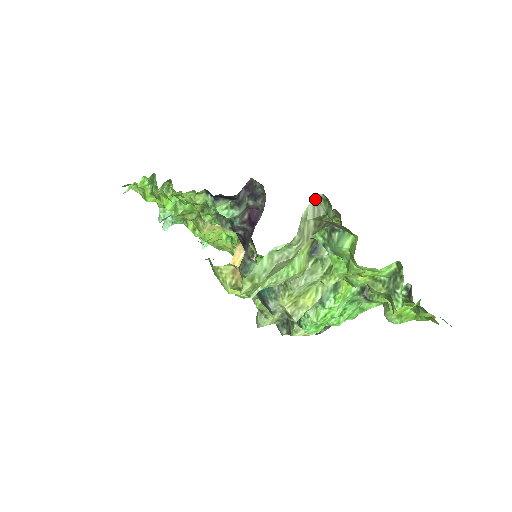
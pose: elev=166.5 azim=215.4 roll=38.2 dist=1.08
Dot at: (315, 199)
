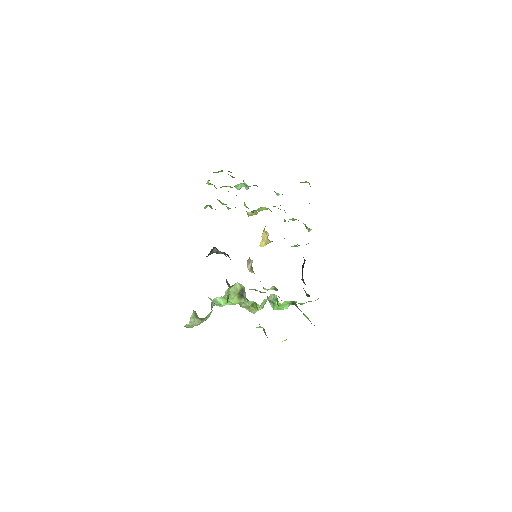
Dot at: (194, 312)
